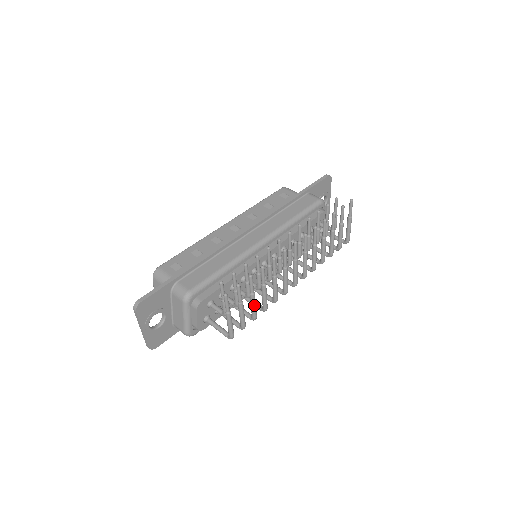
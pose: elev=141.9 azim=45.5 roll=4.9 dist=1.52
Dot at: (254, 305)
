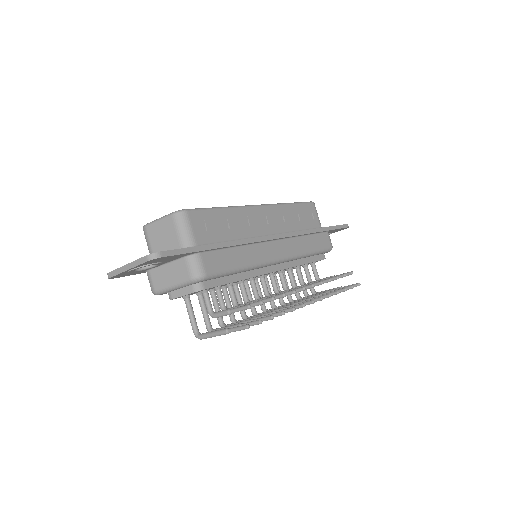
Dot at: occluded
